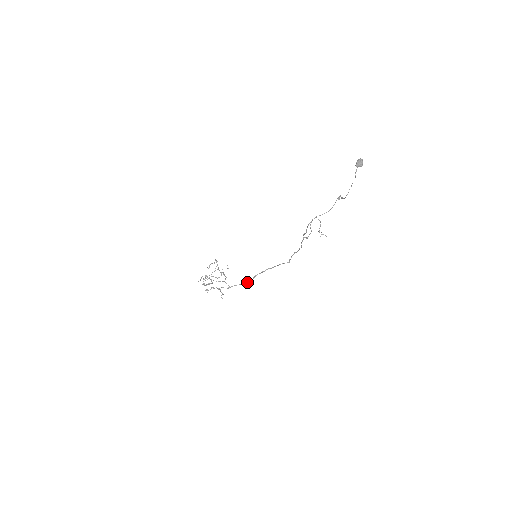
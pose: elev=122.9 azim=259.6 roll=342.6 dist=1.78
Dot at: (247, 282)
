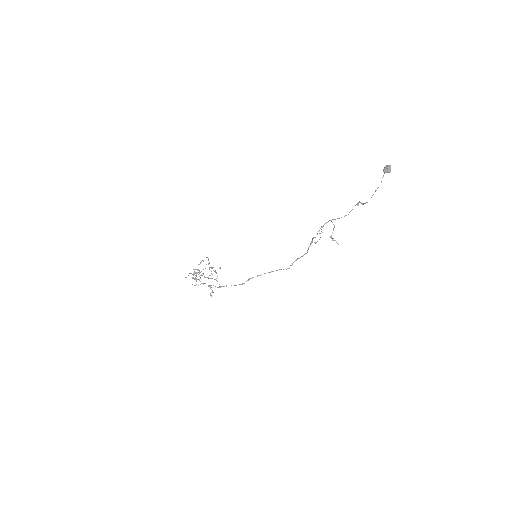
Dot at: (240, 284)
